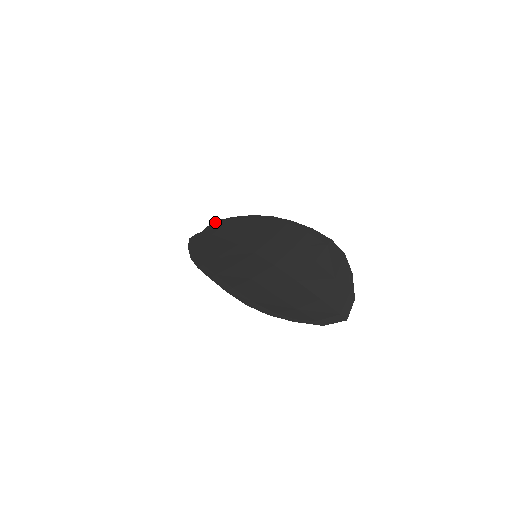
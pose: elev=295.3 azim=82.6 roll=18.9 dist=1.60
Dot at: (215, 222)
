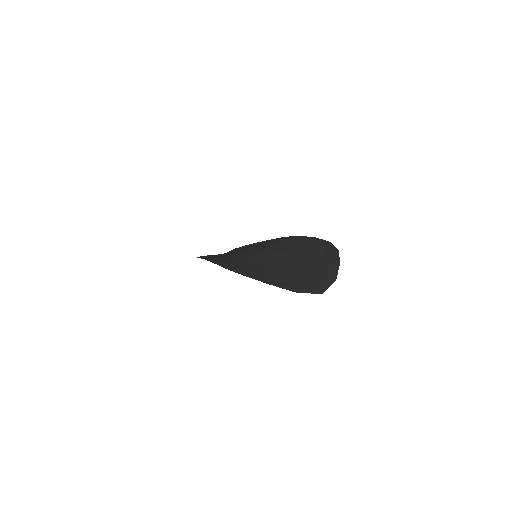
Dot at: (233, 249)
